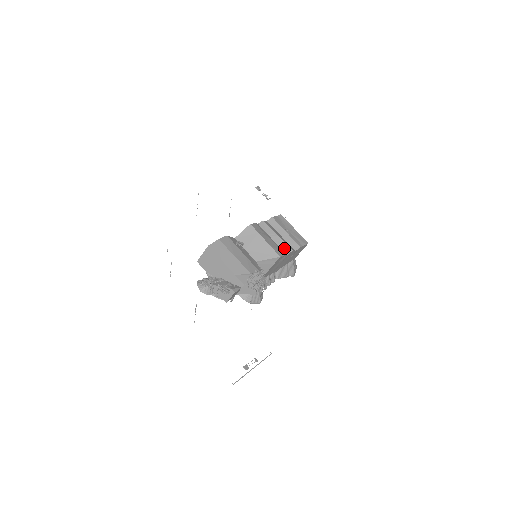
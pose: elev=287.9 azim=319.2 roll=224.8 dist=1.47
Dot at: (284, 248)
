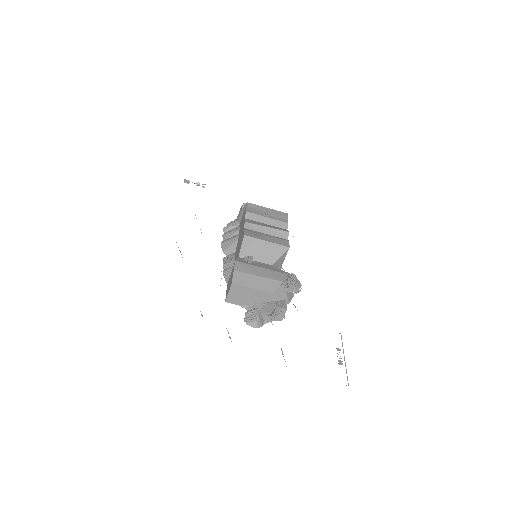
Dot at: (281, 235)
